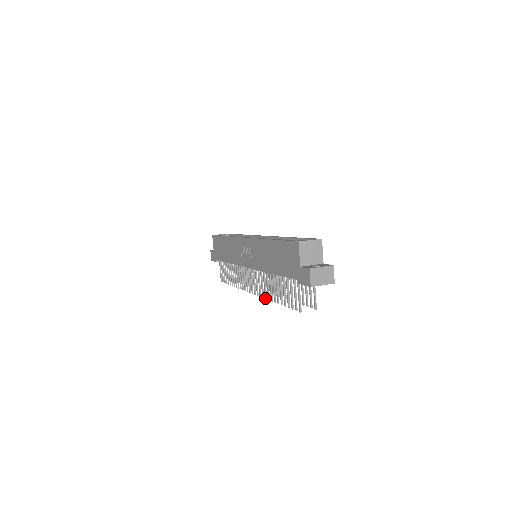
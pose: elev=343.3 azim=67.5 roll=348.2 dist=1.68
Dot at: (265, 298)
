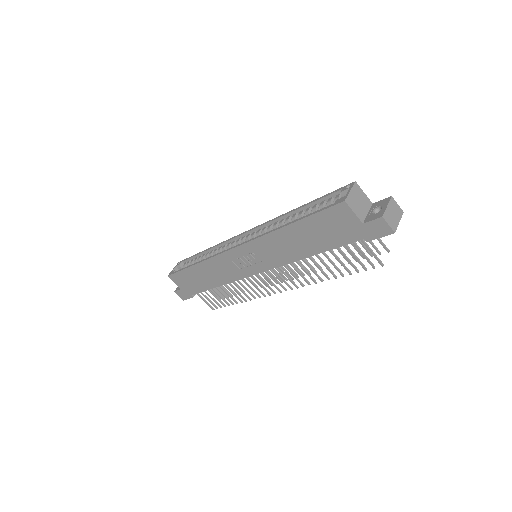
Dot at: occluded
